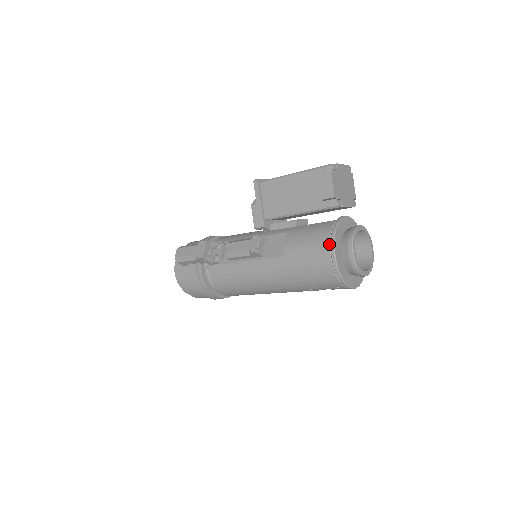
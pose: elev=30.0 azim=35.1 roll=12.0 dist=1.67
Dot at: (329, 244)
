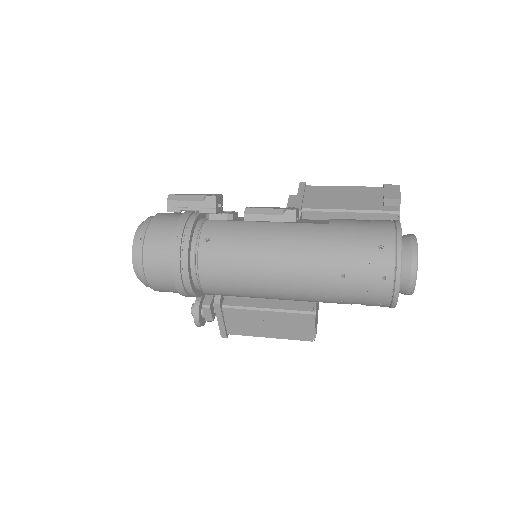
Dot at: (393, 222)
